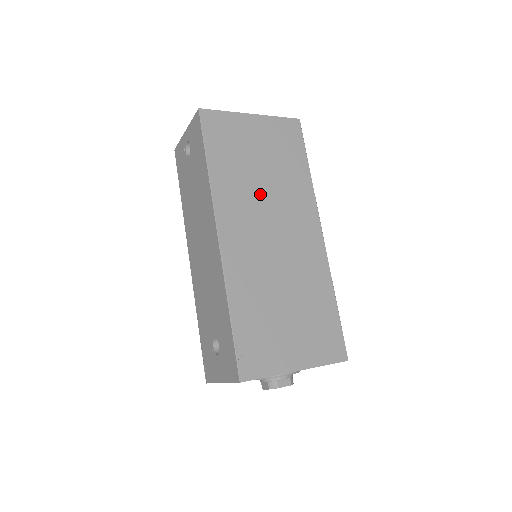
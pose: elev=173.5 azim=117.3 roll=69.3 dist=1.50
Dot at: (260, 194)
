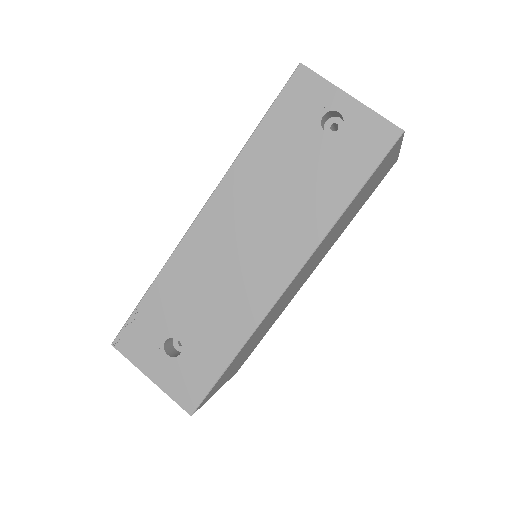
Dot at: occluded
